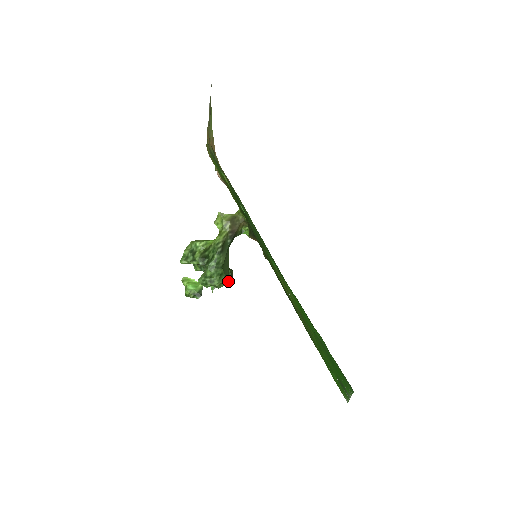
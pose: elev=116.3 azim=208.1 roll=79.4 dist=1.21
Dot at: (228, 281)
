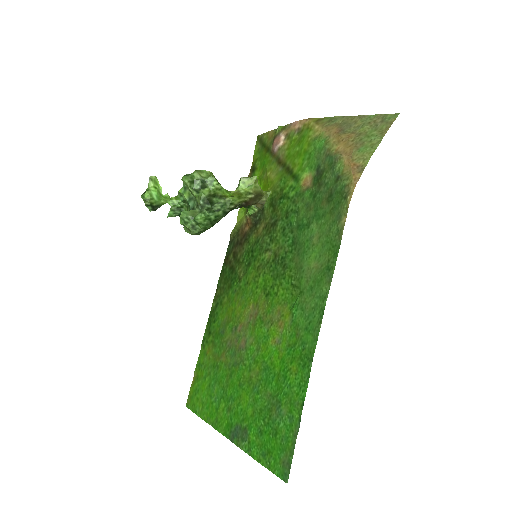
Dot at: occluded
